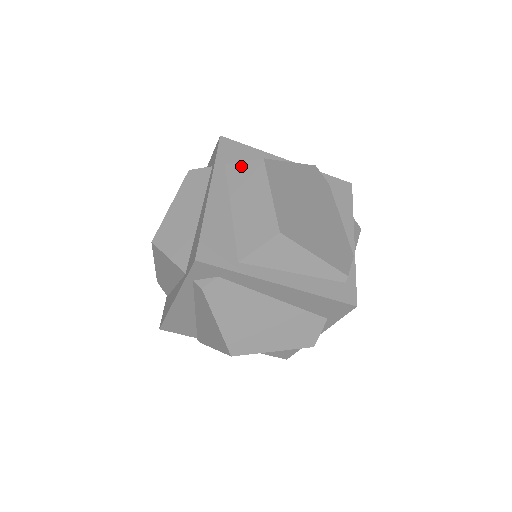
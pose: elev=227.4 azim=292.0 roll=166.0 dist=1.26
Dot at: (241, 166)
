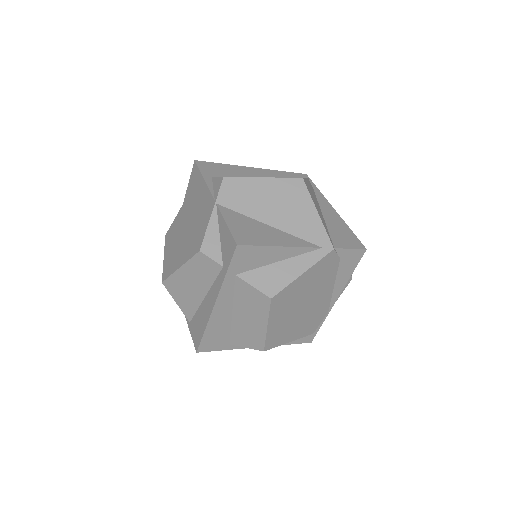
Dot at: (249, 289)
